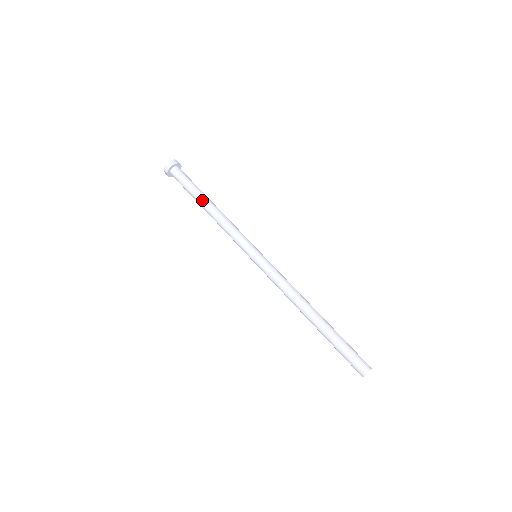
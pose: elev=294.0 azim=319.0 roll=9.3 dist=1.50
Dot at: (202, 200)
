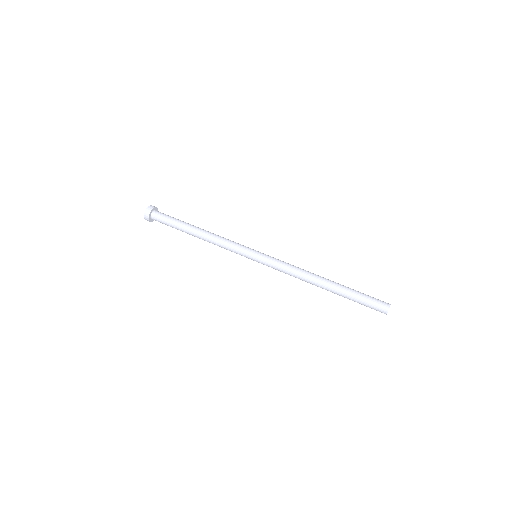
Dot at: (189, 233)
